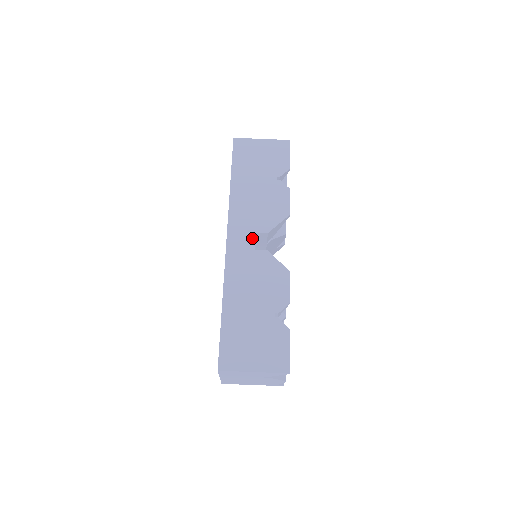
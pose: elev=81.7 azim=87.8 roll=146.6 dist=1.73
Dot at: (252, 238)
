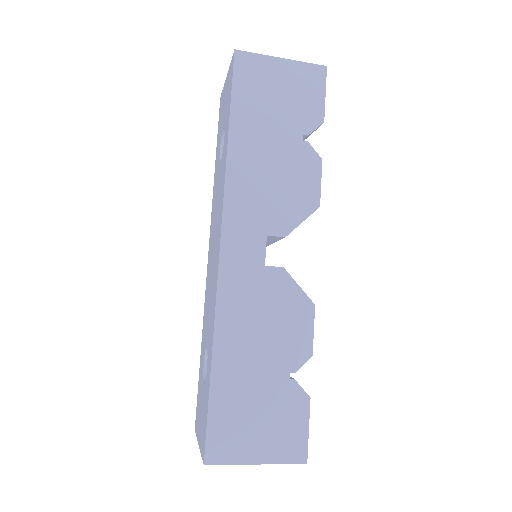
Dot at: (261, 245)
